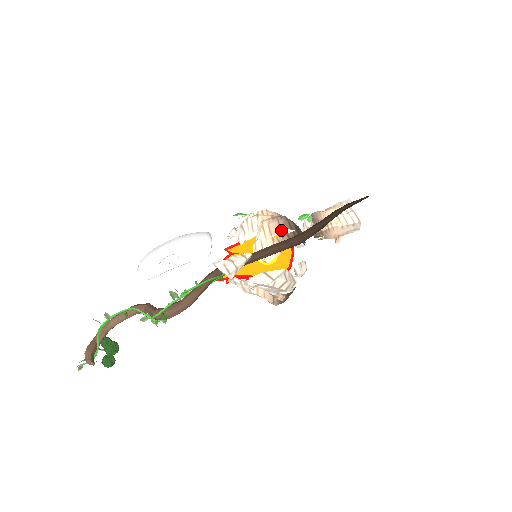
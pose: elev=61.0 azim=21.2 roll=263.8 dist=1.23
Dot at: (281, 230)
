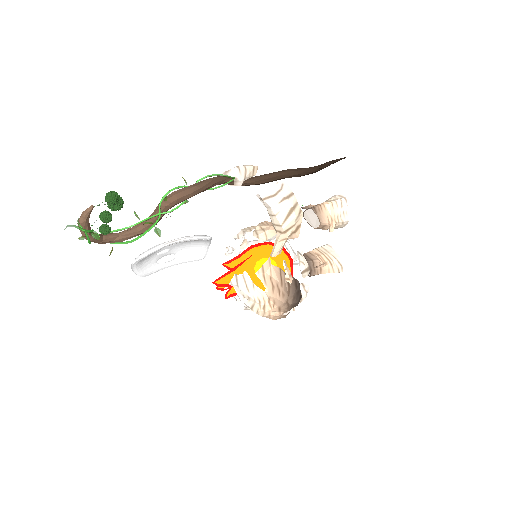
Dot at: occluded
